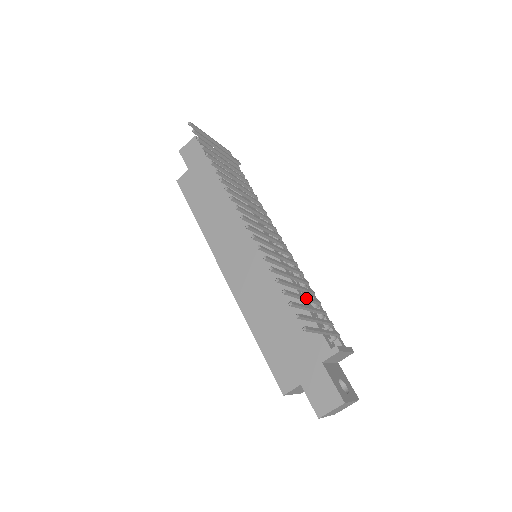
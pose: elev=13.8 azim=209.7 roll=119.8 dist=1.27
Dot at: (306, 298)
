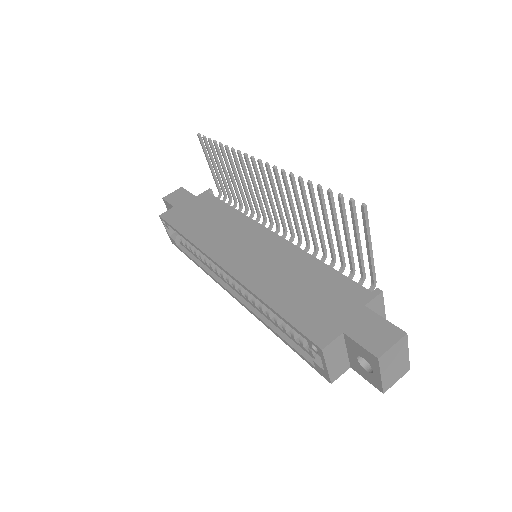
Dot at: (339, 233)
